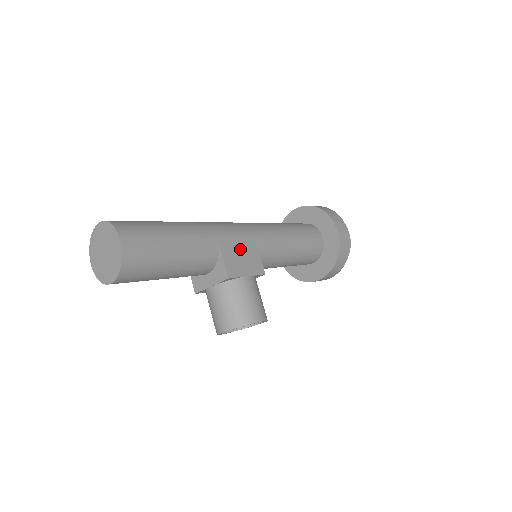
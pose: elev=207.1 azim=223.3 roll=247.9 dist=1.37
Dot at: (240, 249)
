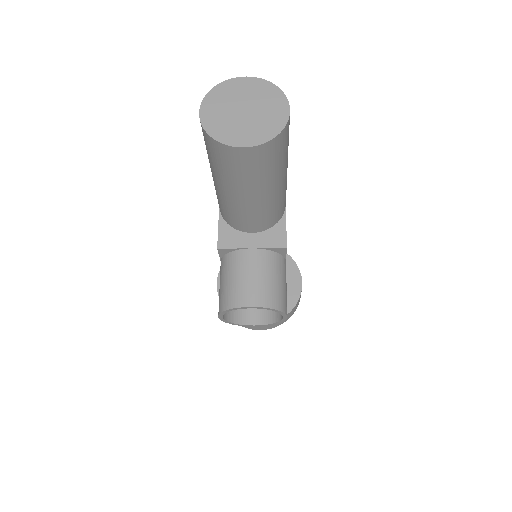
Dot at: occluded
